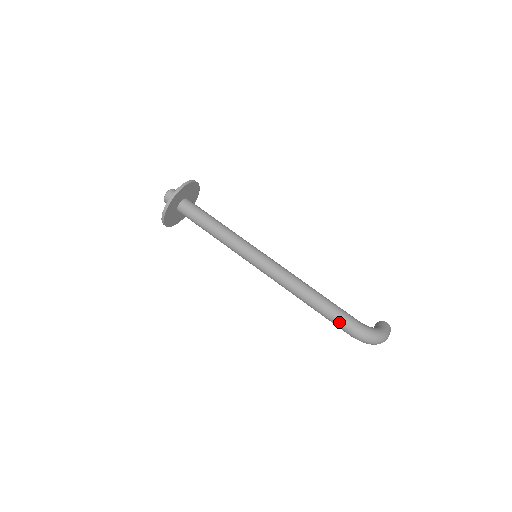
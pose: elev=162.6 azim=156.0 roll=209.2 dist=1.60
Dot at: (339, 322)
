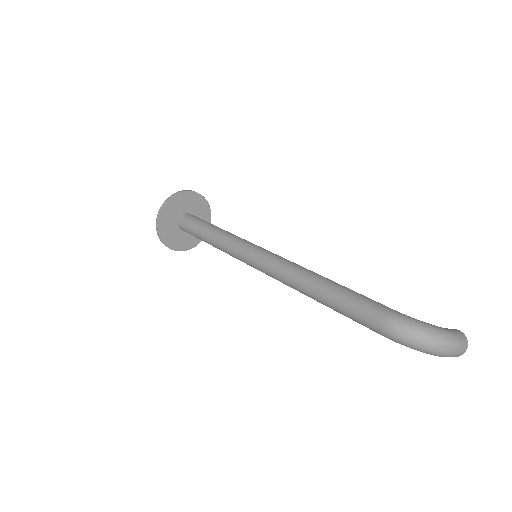
Dot at: (359, 311)
